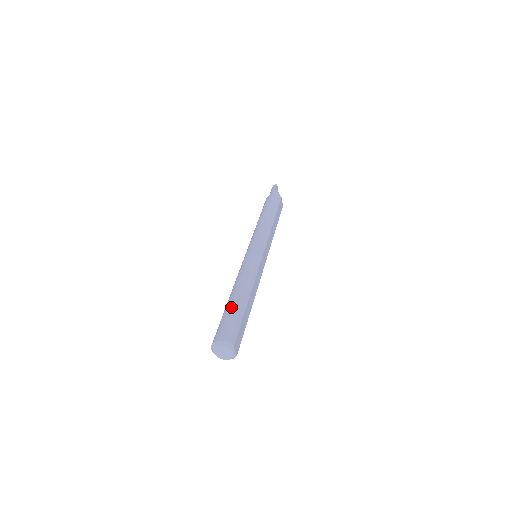
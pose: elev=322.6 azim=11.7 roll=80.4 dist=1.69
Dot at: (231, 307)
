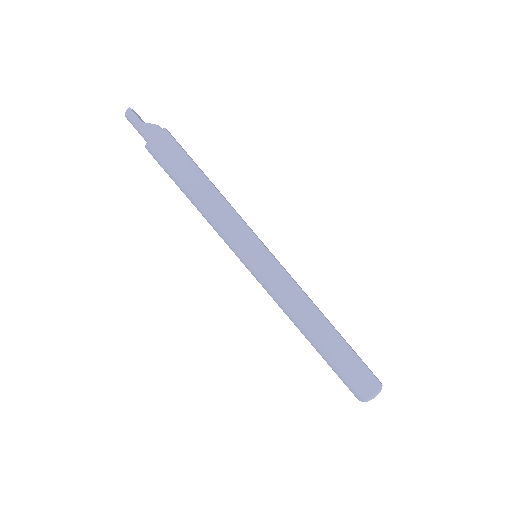
Dot at: (336, 355)
